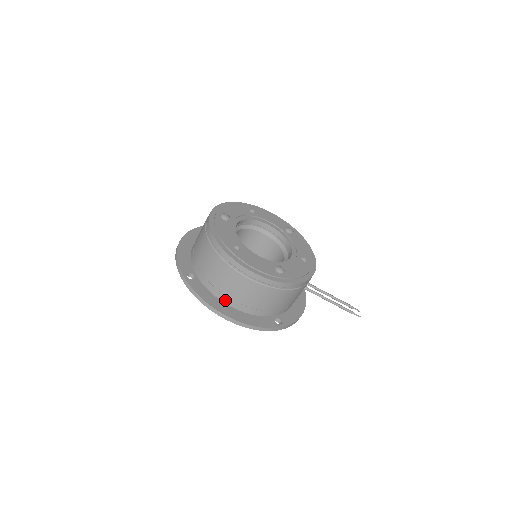
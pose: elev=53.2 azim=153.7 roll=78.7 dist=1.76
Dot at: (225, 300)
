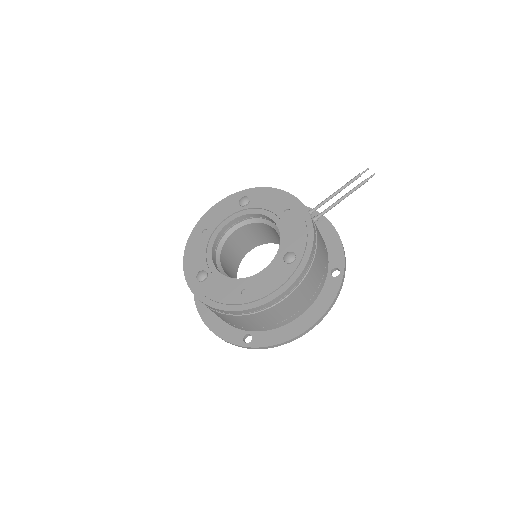
Dot at: (289, 321)
